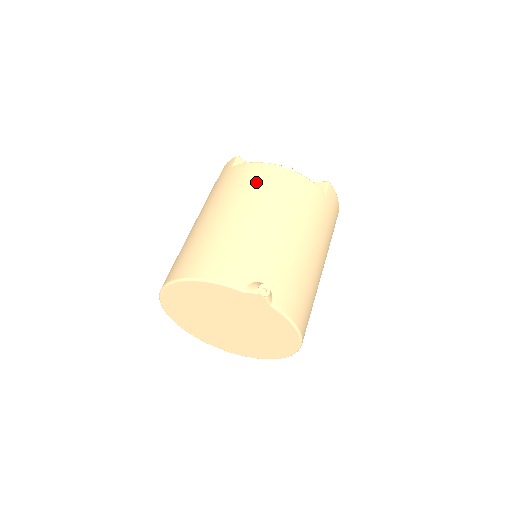
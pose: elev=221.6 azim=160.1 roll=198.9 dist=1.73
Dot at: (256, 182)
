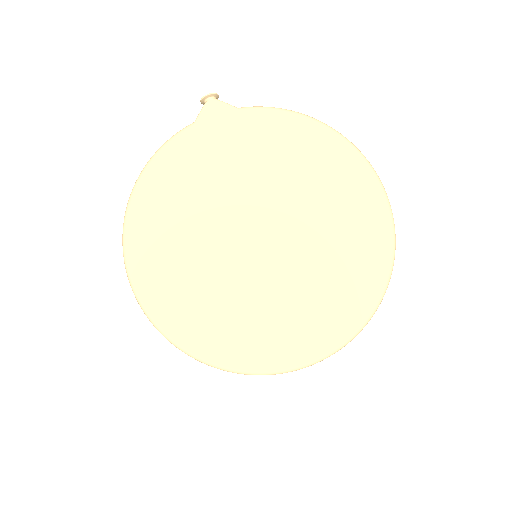
Dot at: occluded
